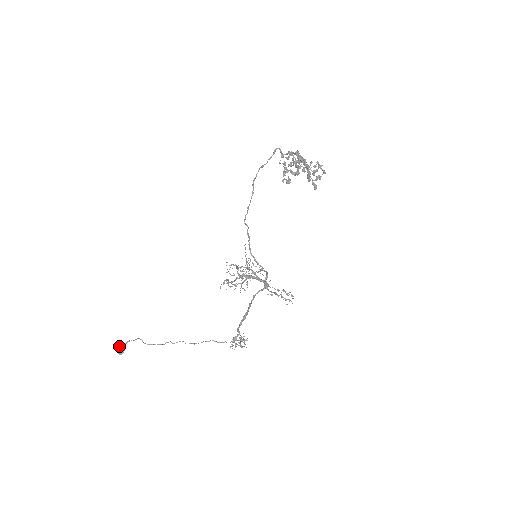
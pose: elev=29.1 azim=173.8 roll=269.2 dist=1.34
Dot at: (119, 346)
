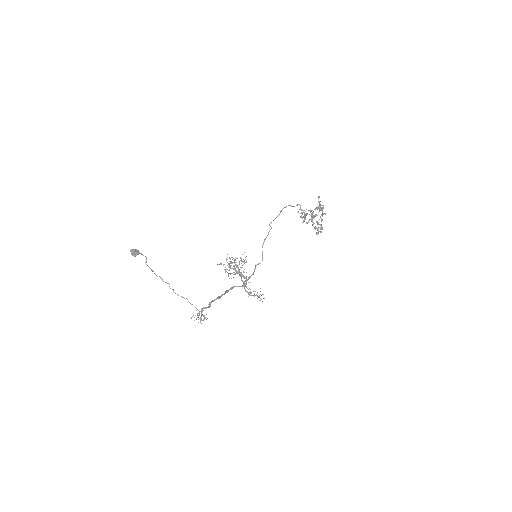
Dot at: (136, 249)
